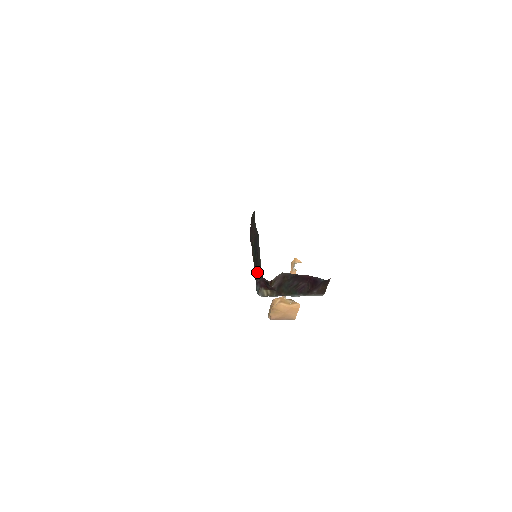
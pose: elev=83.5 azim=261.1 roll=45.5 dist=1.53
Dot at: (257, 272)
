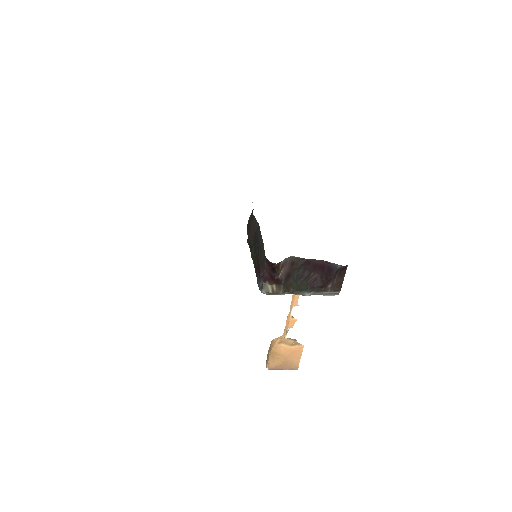
Dot at: (259, 265)
